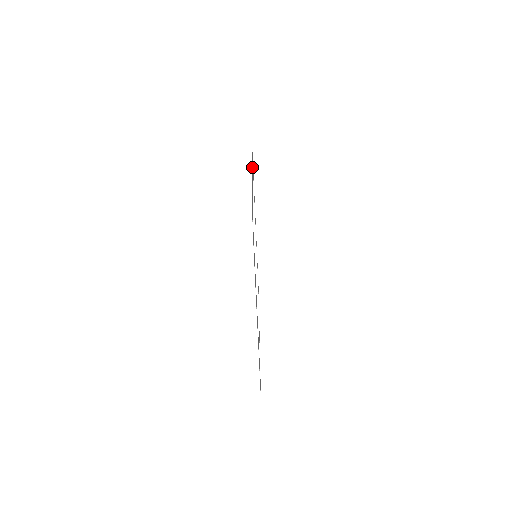
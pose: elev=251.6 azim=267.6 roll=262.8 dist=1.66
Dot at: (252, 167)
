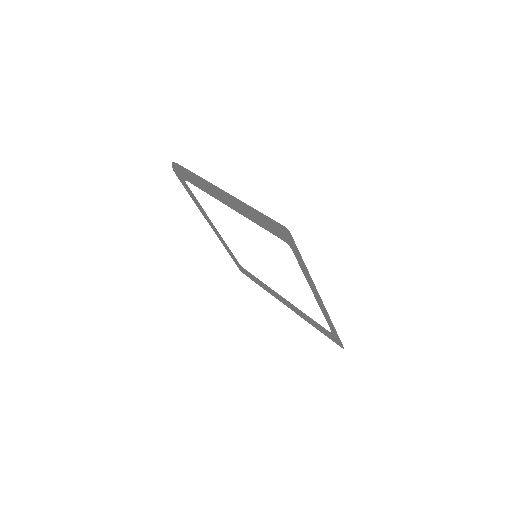
Dot at: (224, 245)
